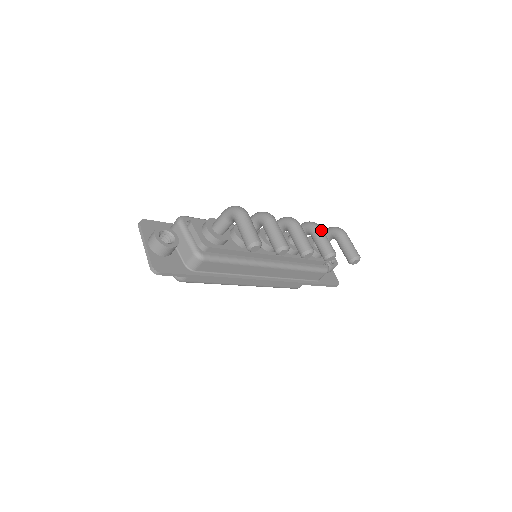
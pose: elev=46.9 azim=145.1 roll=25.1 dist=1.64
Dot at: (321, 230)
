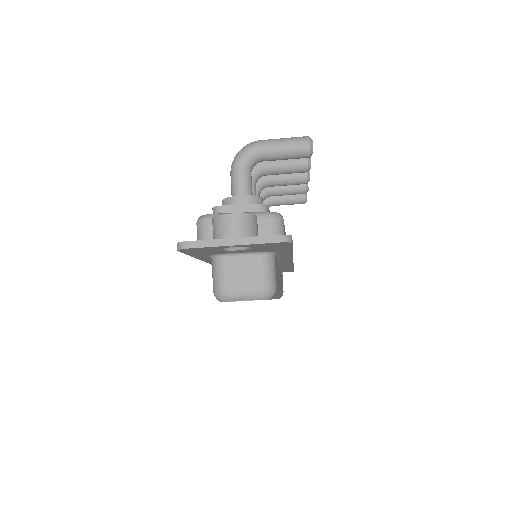
Dot at: occluded
